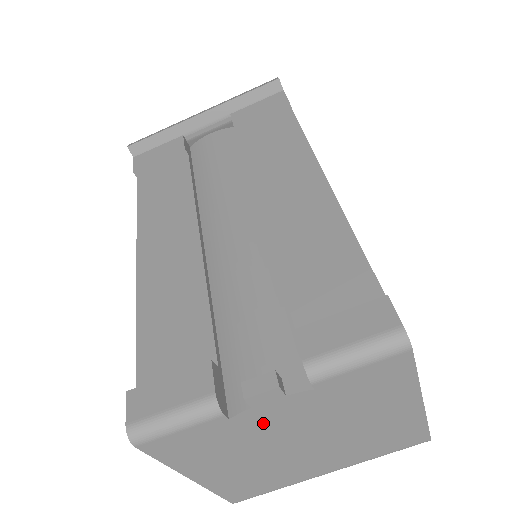
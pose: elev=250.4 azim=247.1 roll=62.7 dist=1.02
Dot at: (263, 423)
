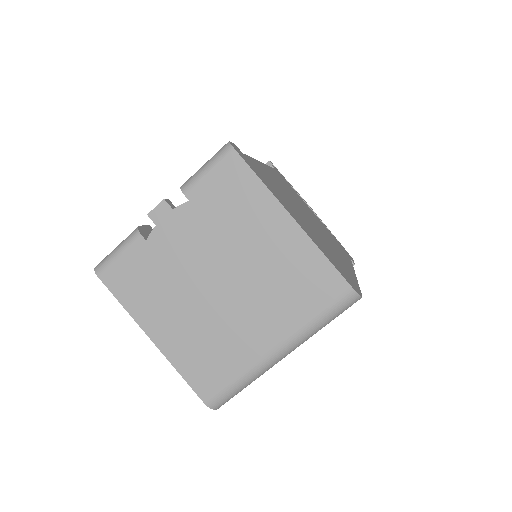
Dot at: (172, 247)
